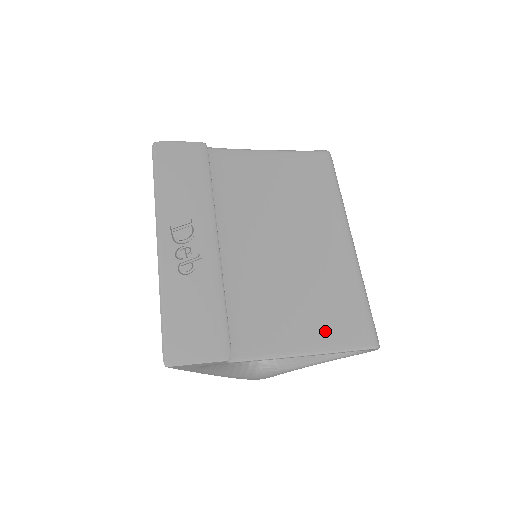
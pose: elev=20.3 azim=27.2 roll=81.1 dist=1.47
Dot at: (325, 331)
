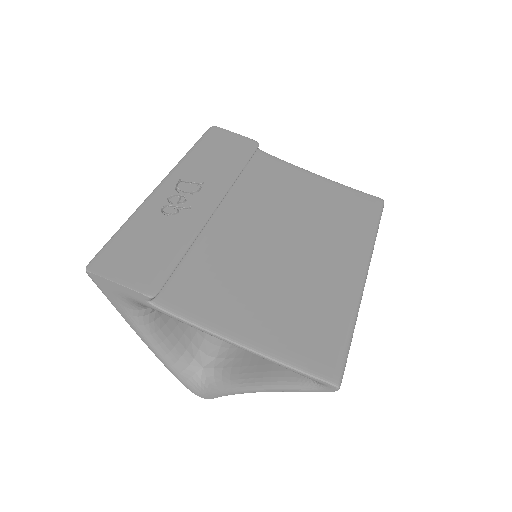
Dot at: (280, 336)
